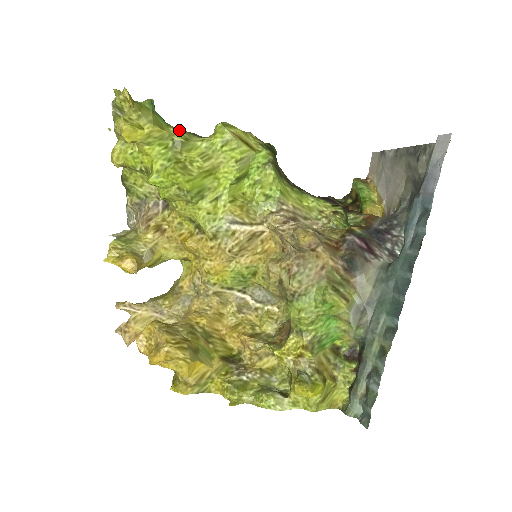
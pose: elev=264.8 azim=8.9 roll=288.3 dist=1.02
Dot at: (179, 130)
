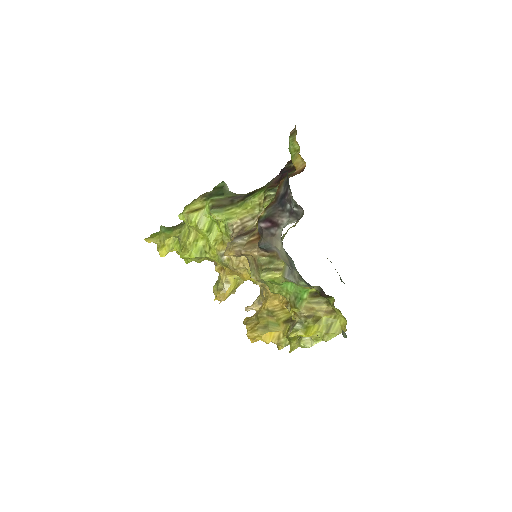
Dot at: (176, 230)
